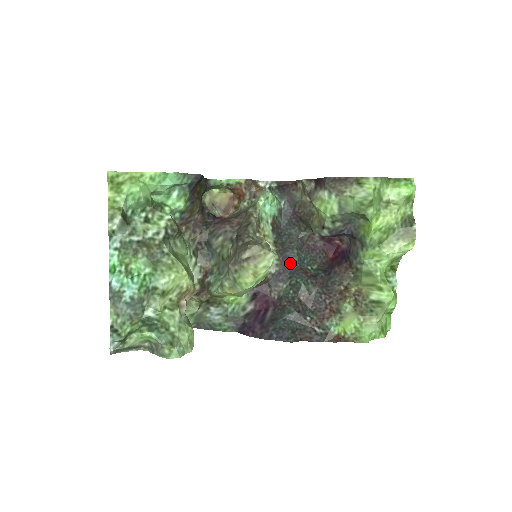
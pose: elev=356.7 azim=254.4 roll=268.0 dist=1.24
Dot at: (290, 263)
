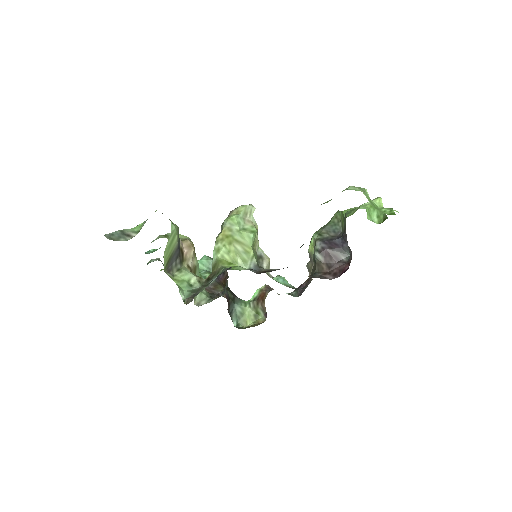
Dot at: occluded
